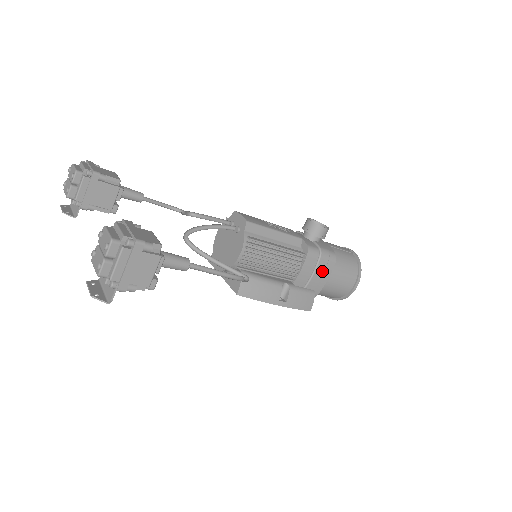
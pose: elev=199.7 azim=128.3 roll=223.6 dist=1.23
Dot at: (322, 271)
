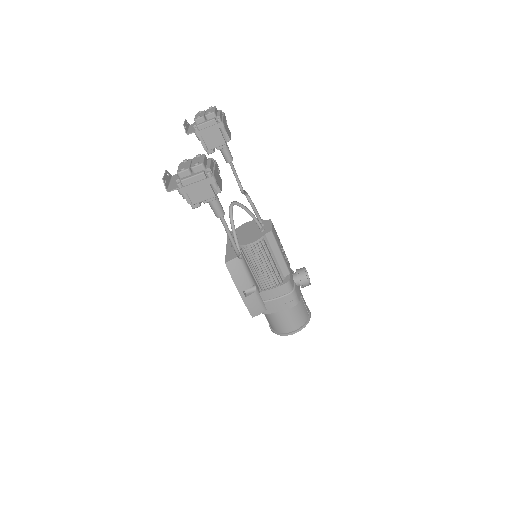
Dot at: (282, 303)
